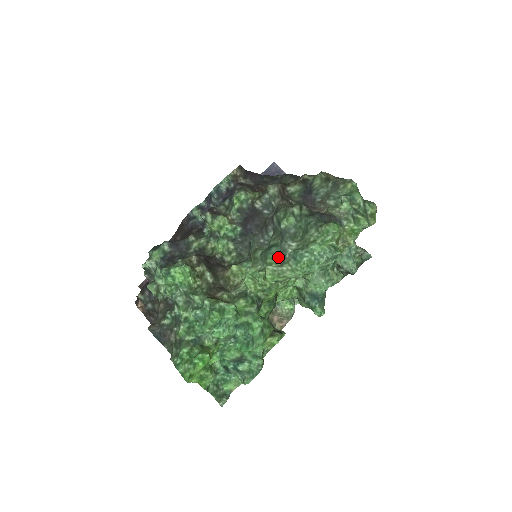
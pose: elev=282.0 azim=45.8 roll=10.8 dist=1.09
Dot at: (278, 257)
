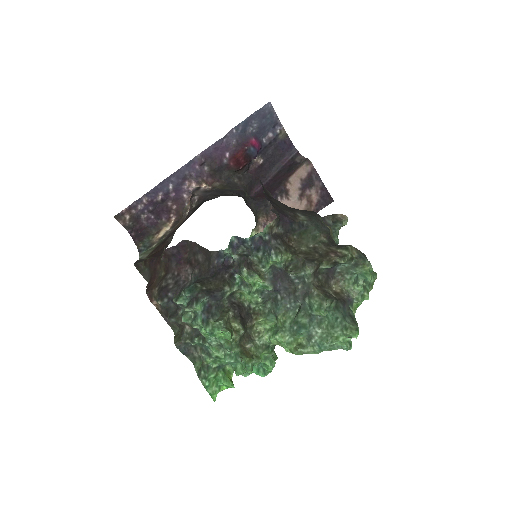
Dot at: (304, 336)
